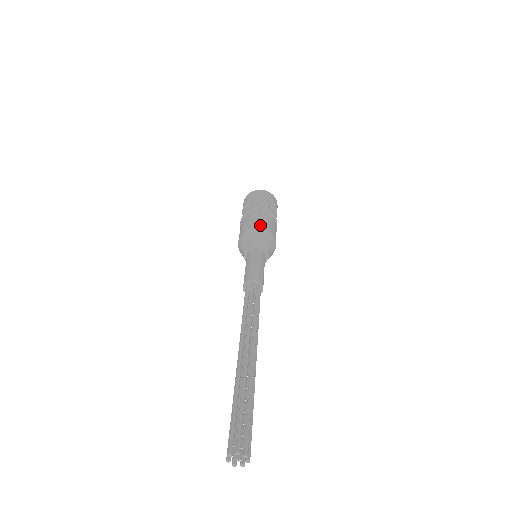
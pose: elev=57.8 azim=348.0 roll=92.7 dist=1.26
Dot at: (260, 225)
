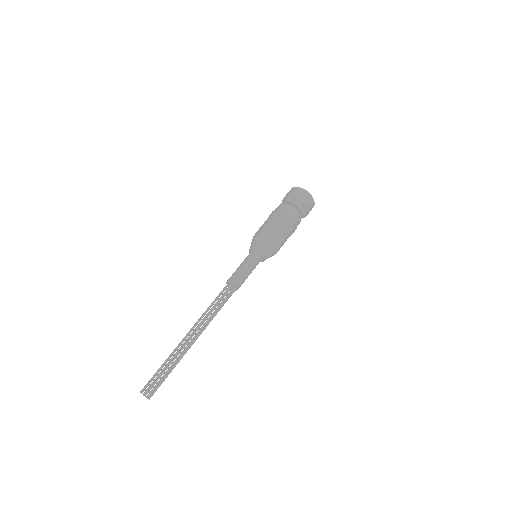
Dot at: (260, 230)
